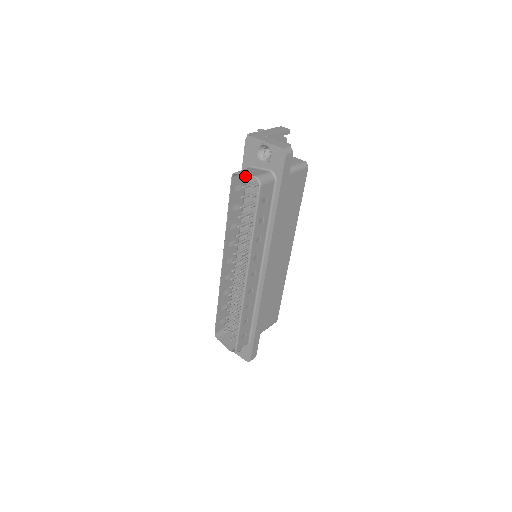
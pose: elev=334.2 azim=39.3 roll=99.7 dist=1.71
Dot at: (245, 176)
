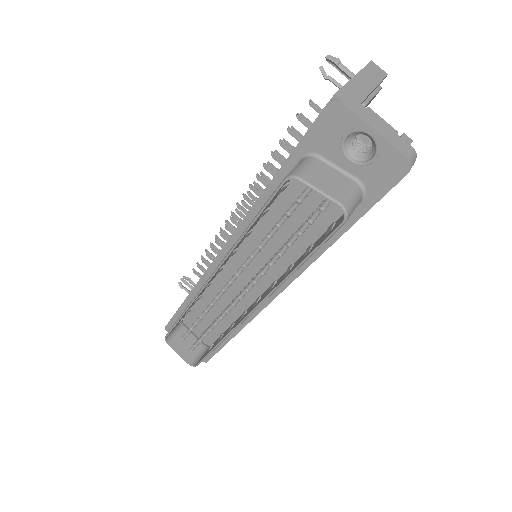
Dot at: occluded
